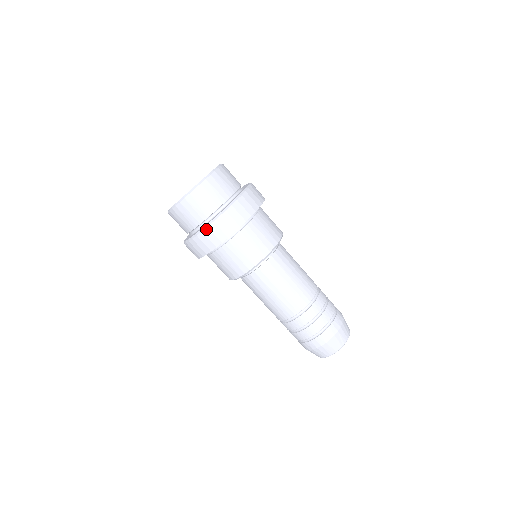
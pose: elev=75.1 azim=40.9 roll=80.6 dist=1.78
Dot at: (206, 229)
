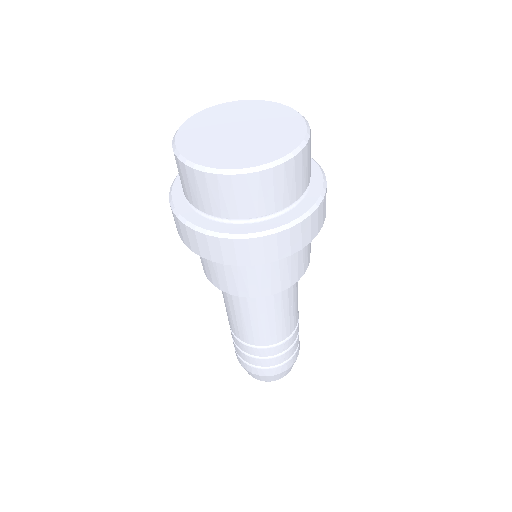
Dot at: (183, 223)
